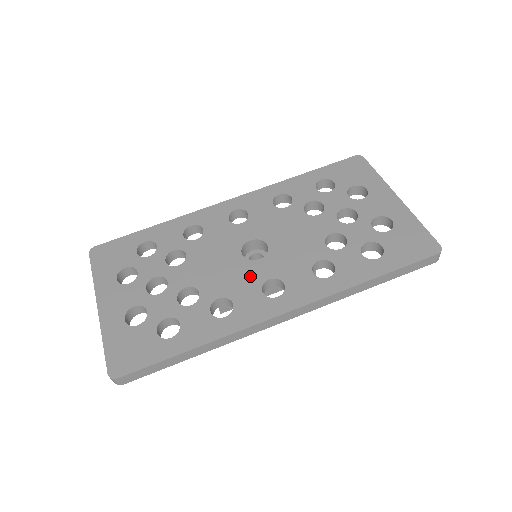
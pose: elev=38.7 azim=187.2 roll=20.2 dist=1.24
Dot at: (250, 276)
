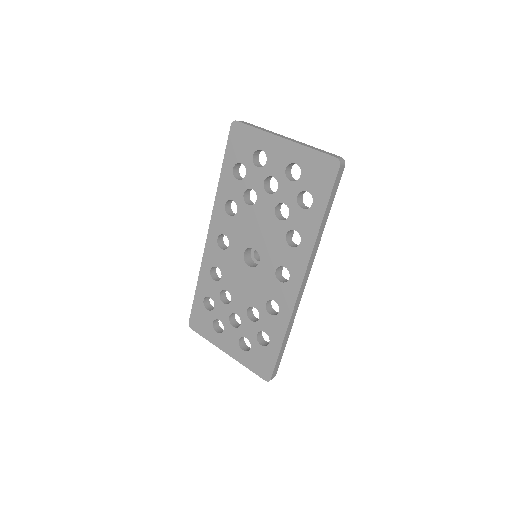
Dot at: (266, 277)
